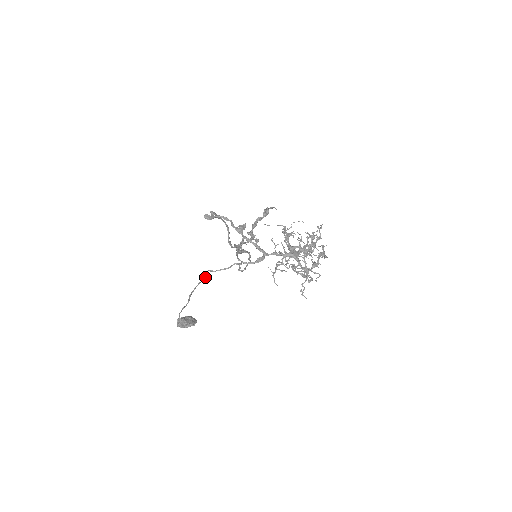
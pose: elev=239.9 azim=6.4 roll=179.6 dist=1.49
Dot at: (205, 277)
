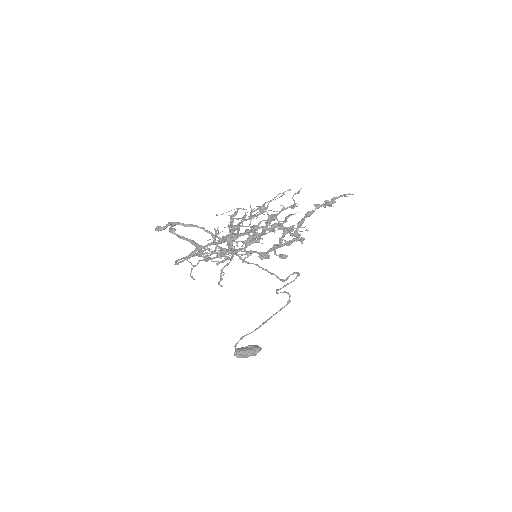
Dot at: (288, 300)
